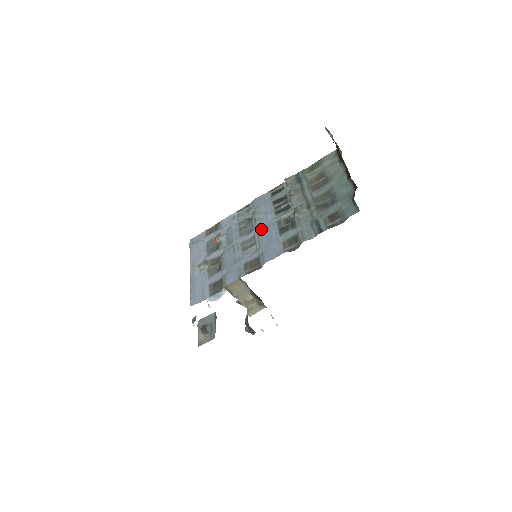
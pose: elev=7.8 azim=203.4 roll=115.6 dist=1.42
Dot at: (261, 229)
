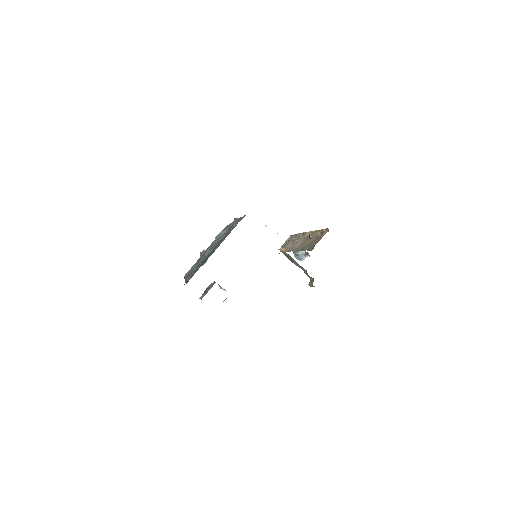
Dot at: occluded
